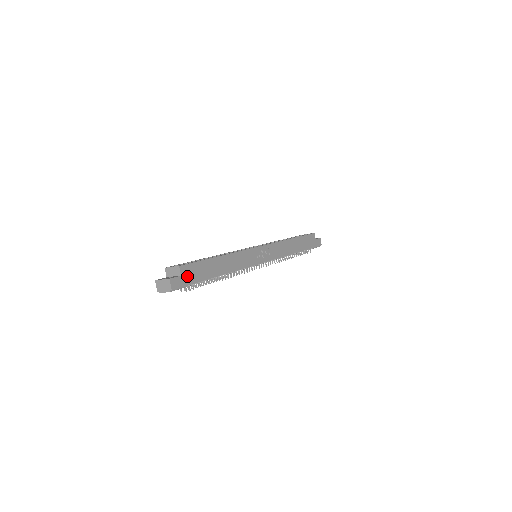
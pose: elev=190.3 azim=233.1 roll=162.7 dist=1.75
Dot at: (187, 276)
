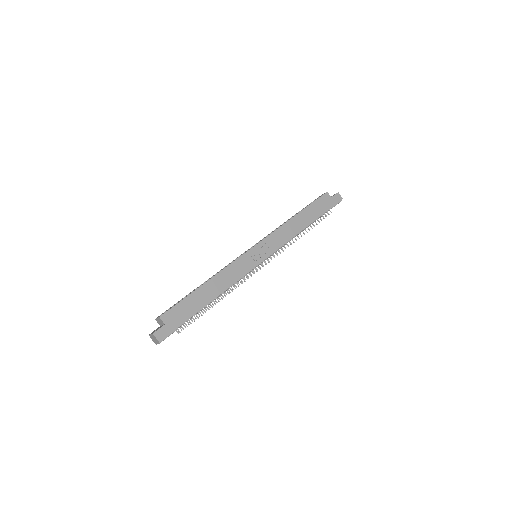
Dot at: (172, 321)
